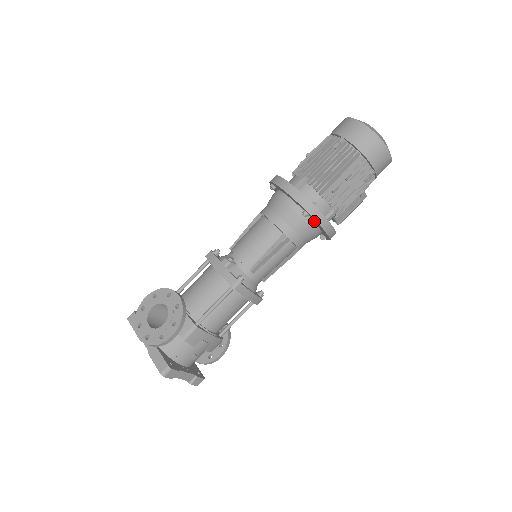
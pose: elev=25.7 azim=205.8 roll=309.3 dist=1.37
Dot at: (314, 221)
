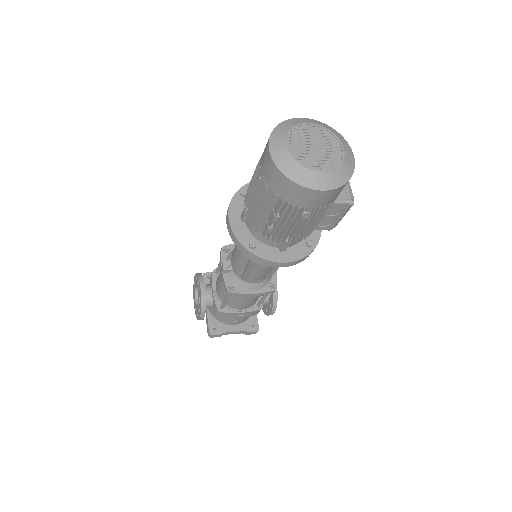
Dot at: occluded
